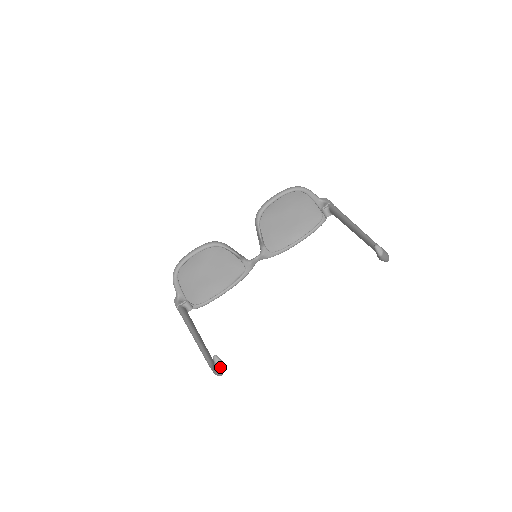
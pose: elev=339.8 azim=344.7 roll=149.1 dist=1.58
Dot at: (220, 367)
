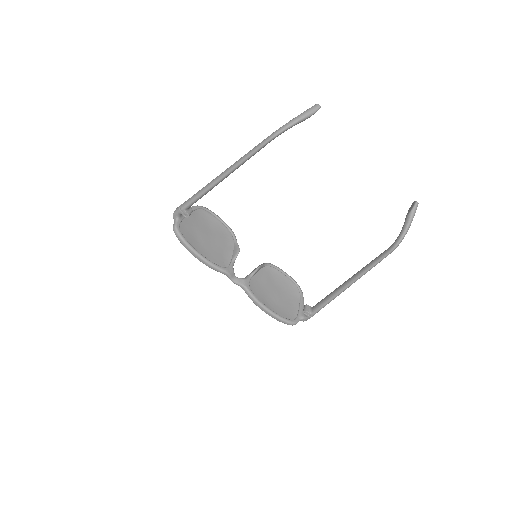
Dot at: (315, 107)
